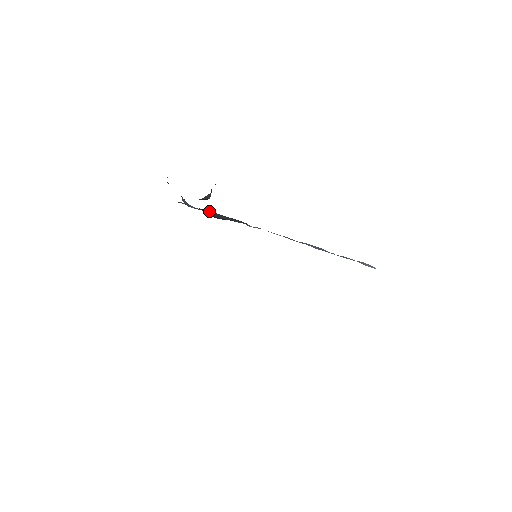
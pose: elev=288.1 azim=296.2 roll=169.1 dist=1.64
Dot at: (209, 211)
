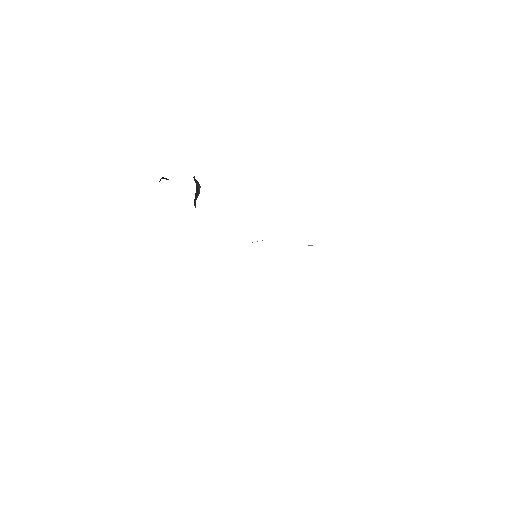
Dot at: occluded
